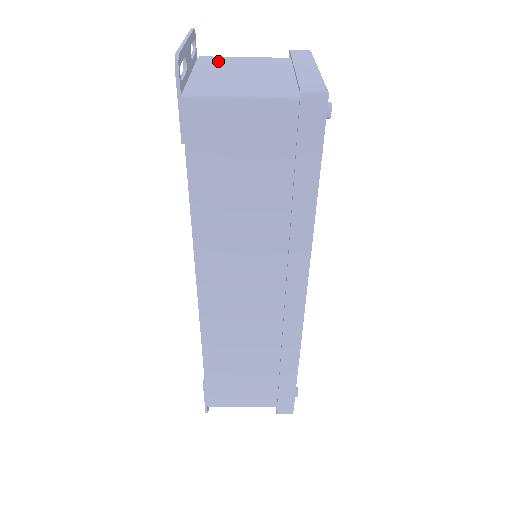
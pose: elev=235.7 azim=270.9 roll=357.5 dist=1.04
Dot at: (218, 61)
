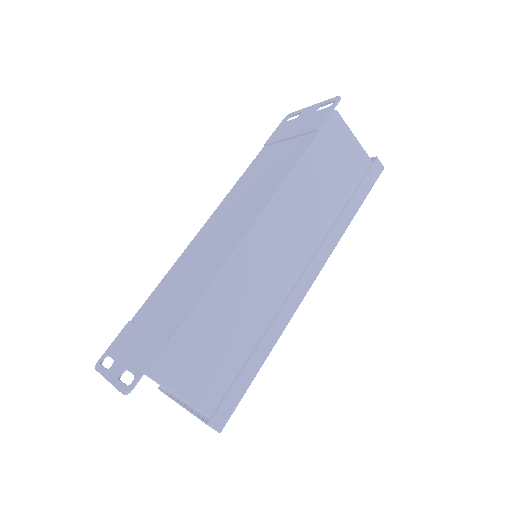
Dot at: occluded
